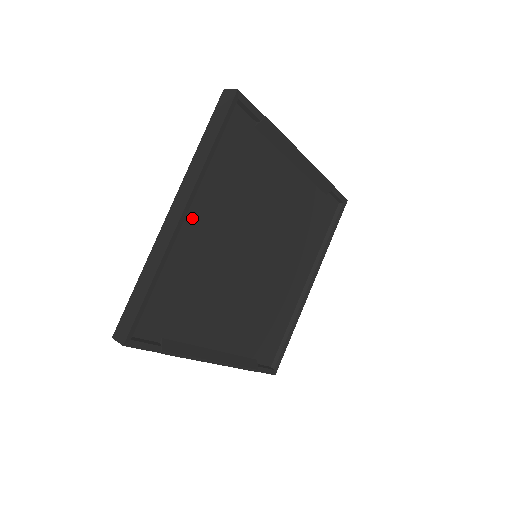
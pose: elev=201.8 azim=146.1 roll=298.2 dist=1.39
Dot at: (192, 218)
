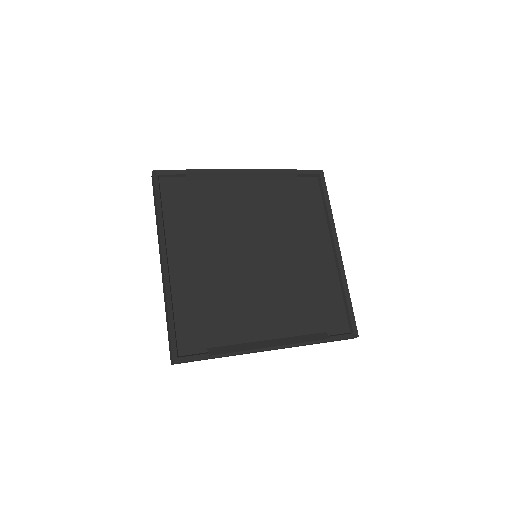
Dot at: (176, 260)
